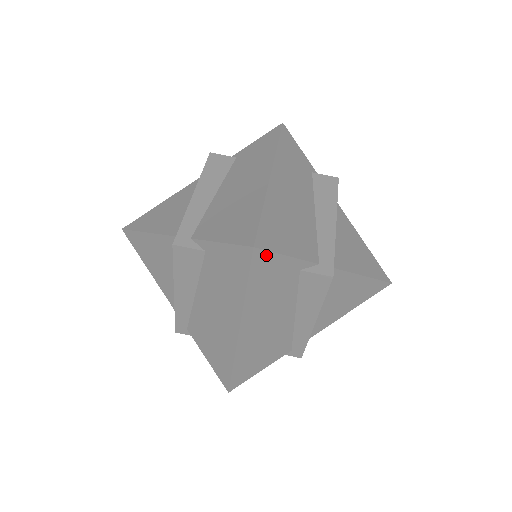
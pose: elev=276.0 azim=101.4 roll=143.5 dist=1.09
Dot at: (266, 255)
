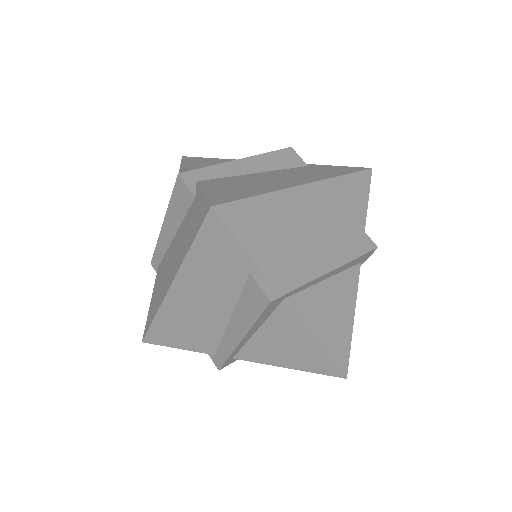
Dot at: (221, 226)
